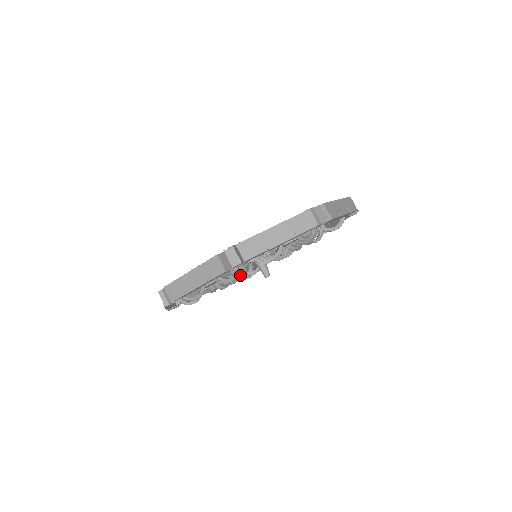
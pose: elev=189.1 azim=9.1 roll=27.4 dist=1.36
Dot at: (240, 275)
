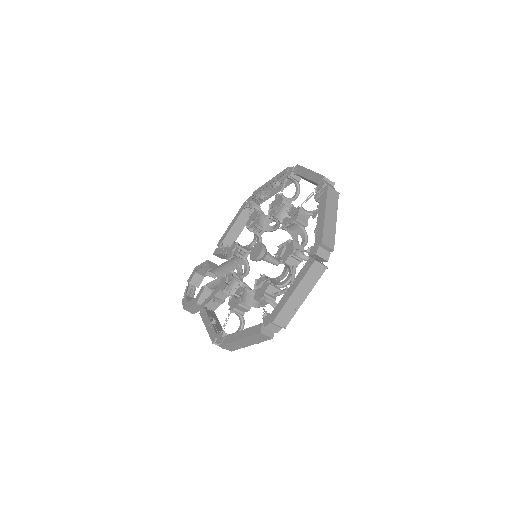
Dot at: (286, 273)
